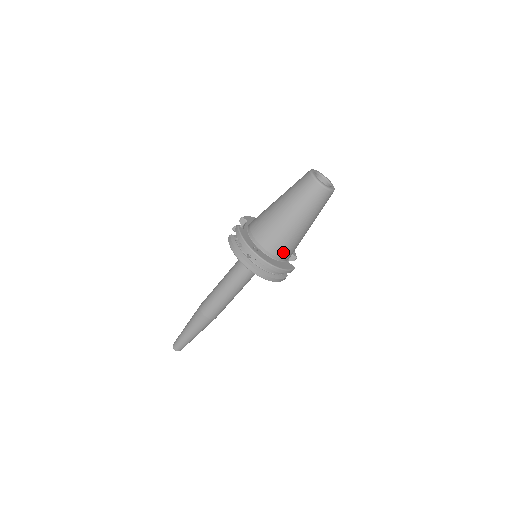
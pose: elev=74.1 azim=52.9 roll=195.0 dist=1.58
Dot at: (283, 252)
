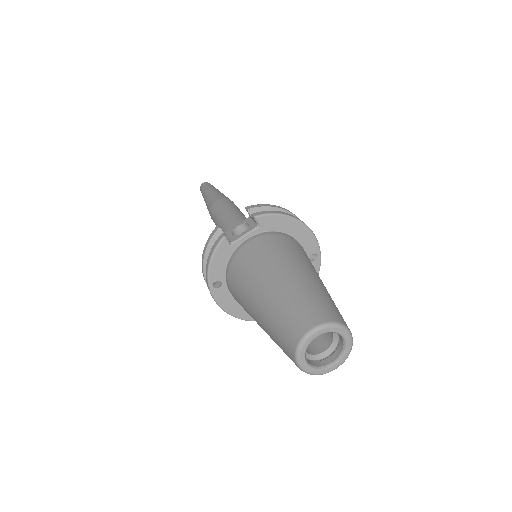
Dot at: occluded
